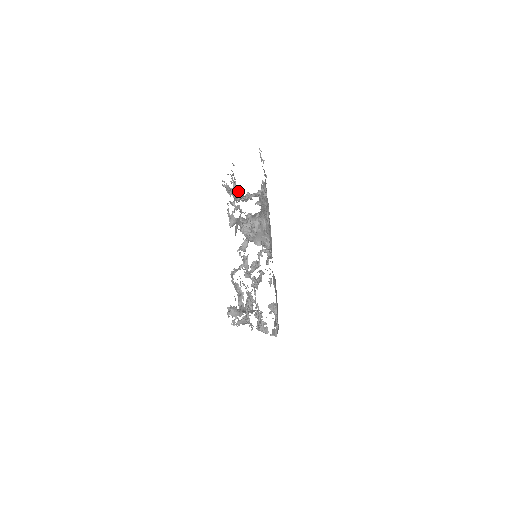
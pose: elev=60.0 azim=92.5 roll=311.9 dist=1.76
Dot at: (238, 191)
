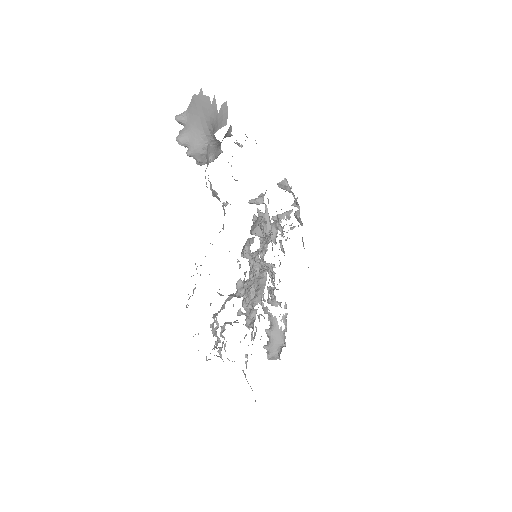
Dot at: (213, 328)
